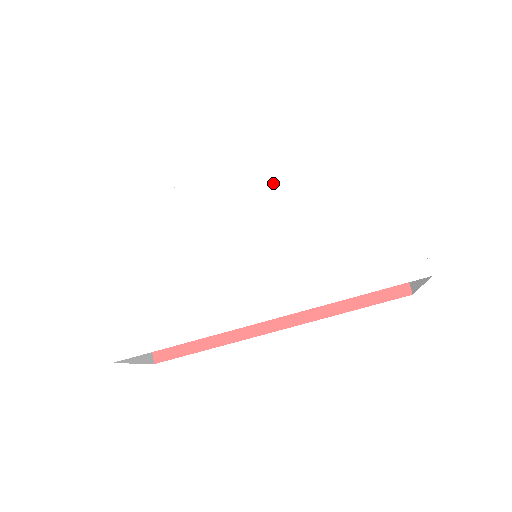
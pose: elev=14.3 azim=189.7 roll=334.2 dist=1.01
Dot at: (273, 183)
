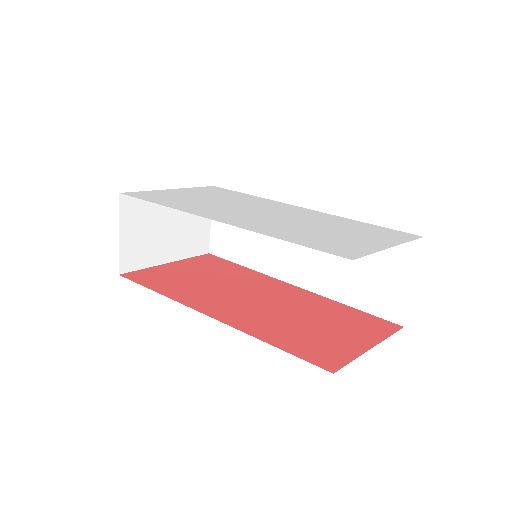
Dot at: (315, 214)
